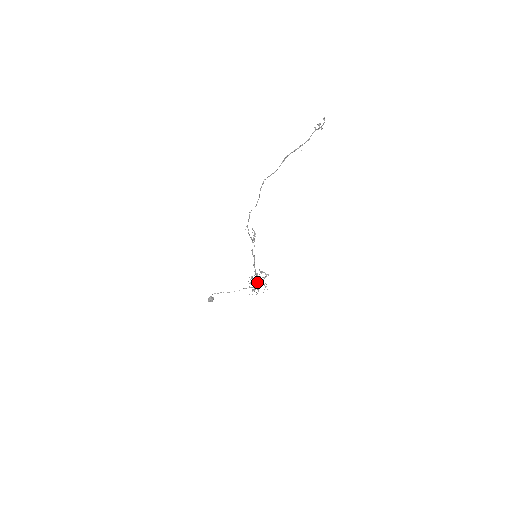
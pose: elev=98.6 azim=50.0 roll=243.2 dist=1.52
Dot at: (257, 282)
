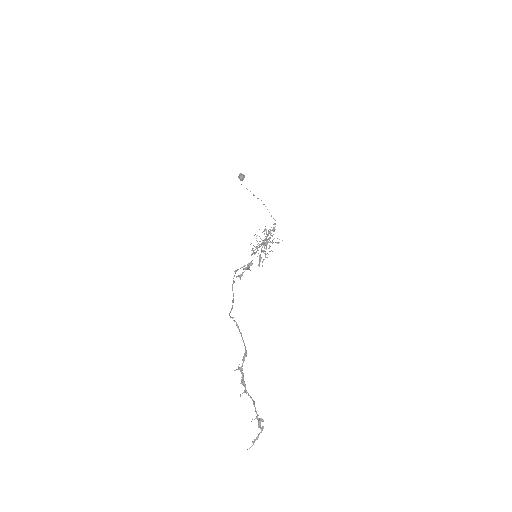
Dot at: (262, 246)
